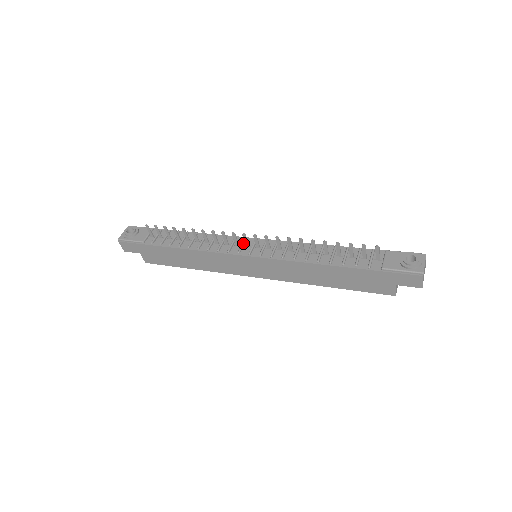
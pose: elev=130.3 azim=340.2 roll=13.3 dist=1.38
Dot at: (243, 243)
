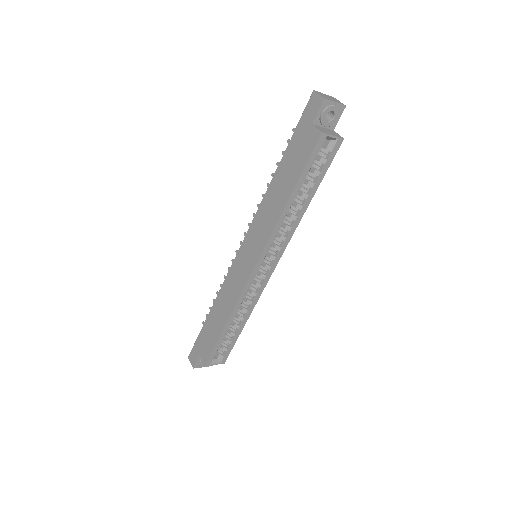
Dot at: occluded
